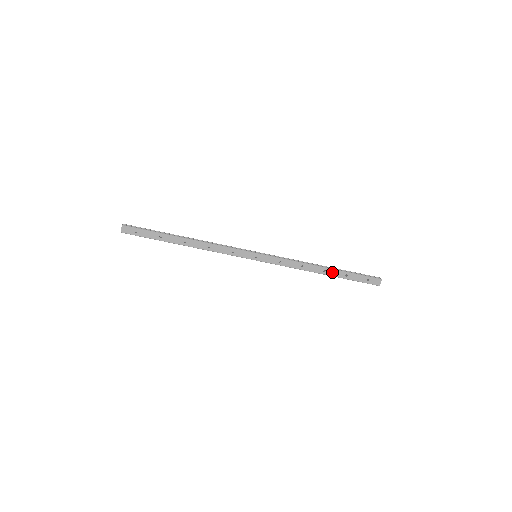
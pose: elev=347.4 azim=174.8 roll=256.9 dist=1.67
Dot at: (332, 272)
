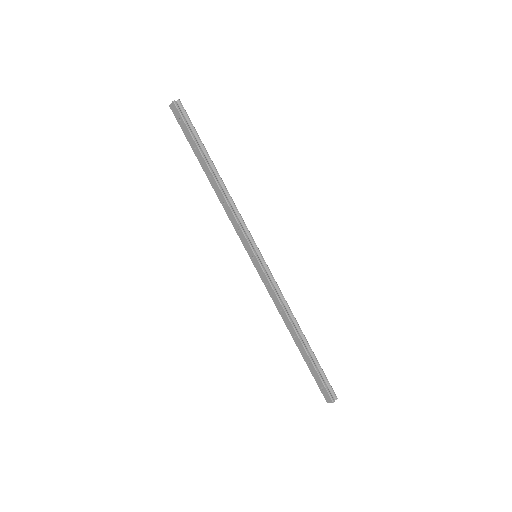
Dot at: (300, 346)
